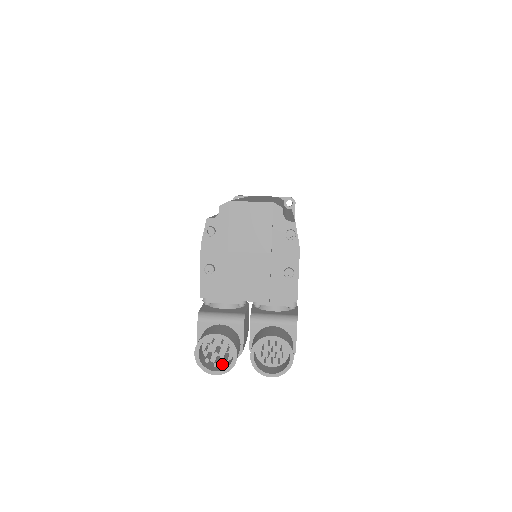
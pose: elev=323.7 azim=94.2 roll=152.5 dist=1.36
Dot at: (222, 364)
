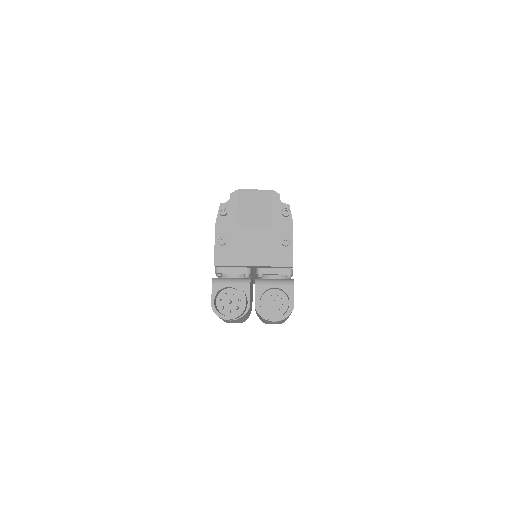
Dot at: occluded
